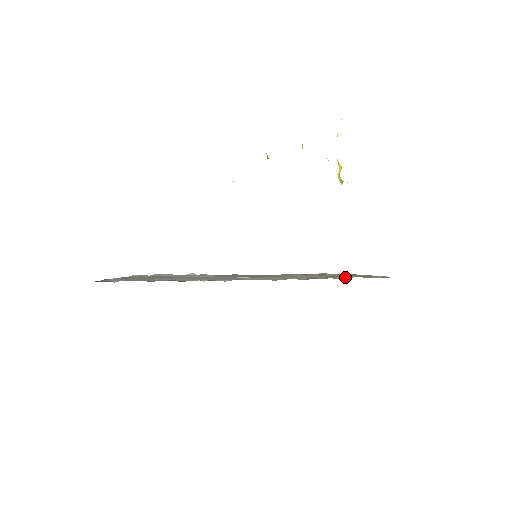
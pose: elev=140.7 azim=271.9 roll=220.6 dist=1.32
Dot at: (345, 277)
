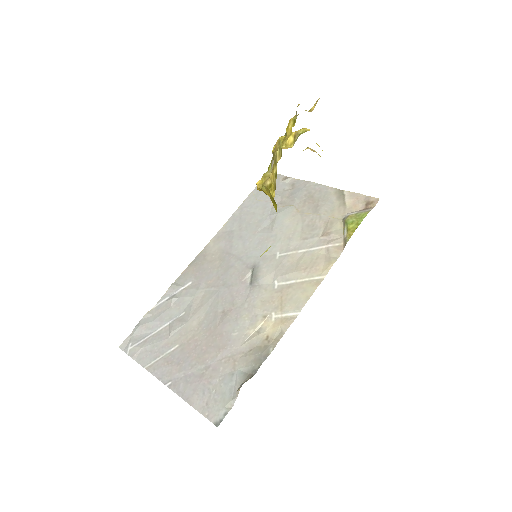
Dot at: (337, 219)
